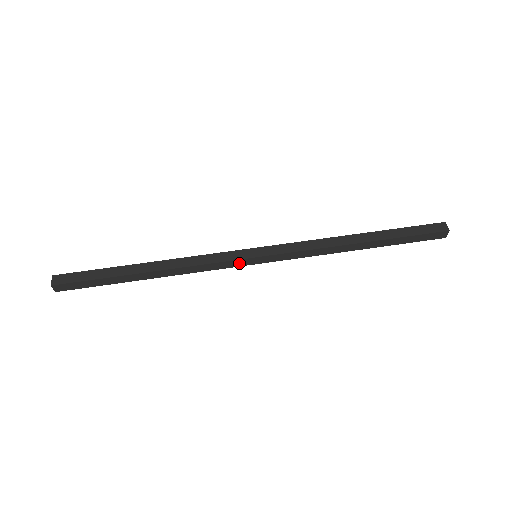
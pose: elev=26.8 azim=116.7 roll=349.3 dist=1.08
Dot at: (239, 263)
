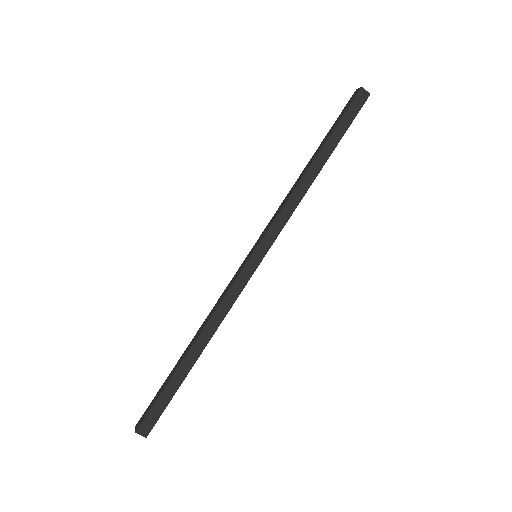
Dot at: (248, 272)
